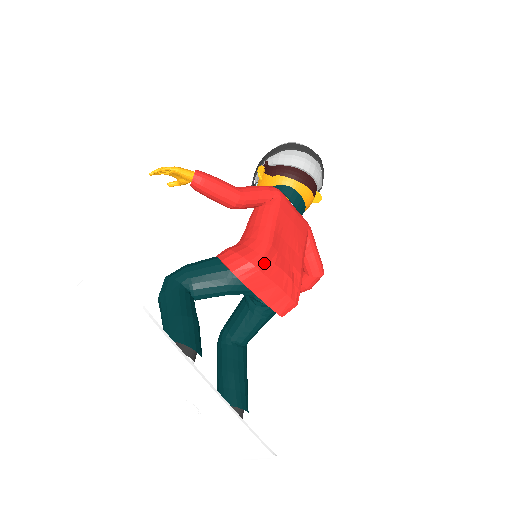
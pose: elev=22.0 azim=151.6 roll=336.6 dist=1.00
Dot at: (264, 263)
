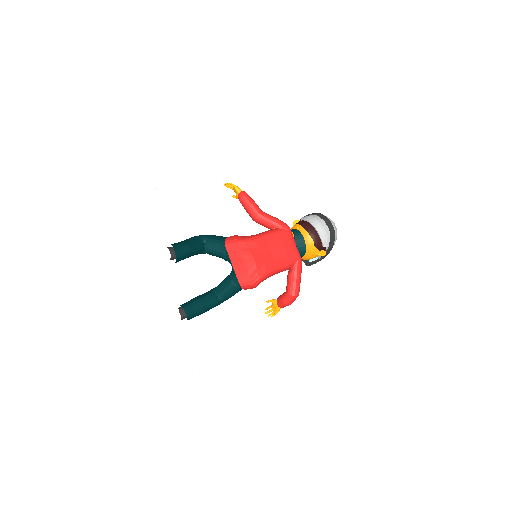
Dot at: (243, 245)
